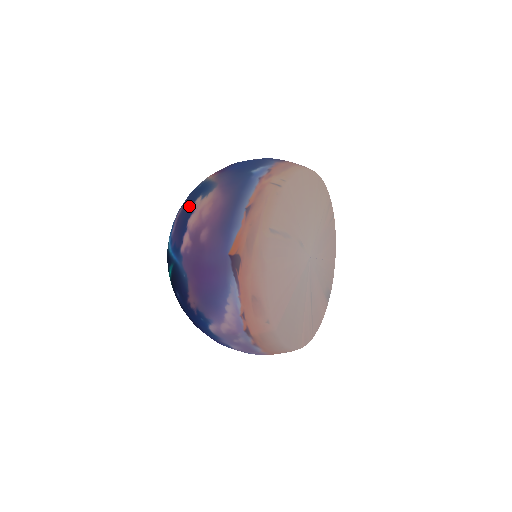
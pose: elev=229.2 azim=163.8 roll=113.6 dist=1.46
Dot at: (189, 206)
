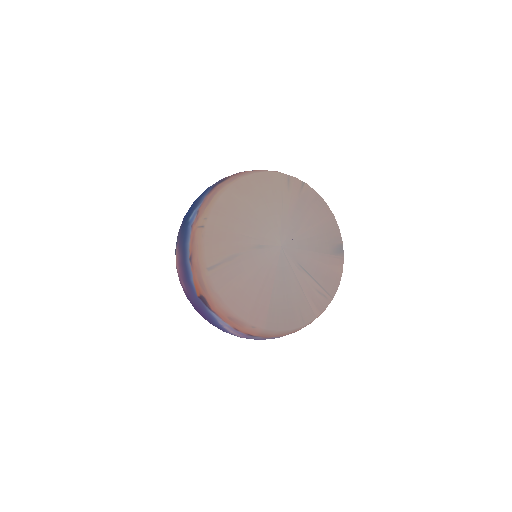
Dot at: occluded
